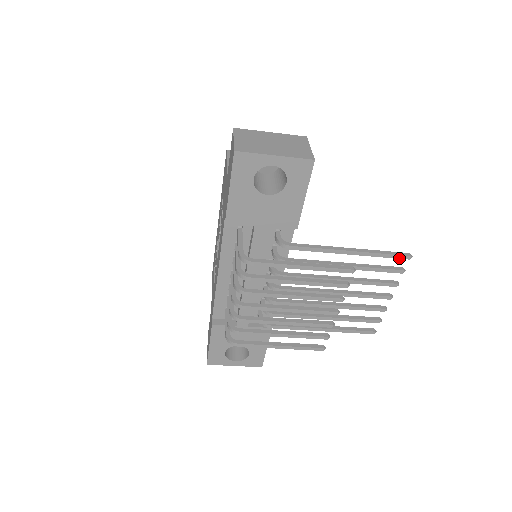
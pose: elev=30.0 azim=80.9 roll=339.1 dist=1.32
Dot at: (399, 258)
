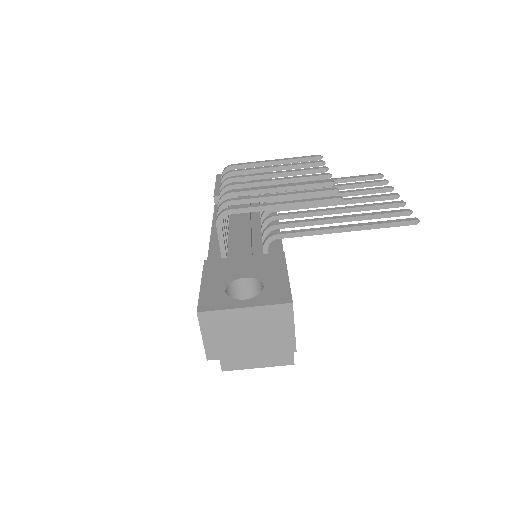
Dot at: (371, 176)
